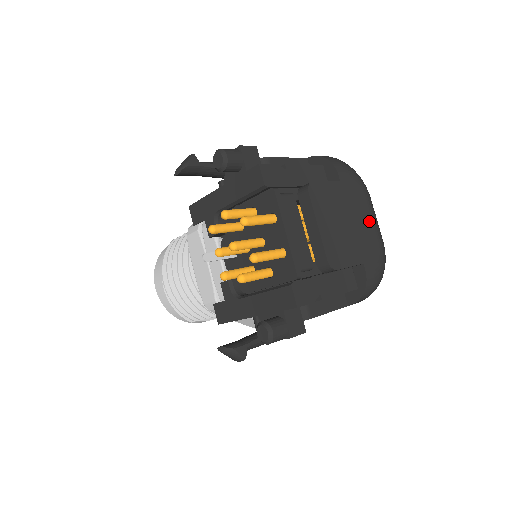
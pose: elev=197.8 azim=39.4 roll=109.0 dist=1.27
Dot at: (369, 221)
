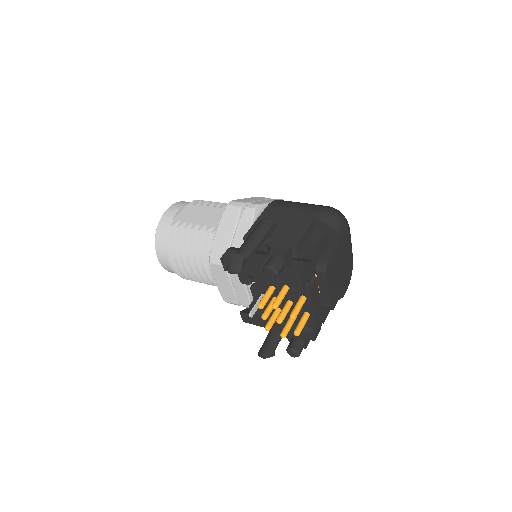
Dot at: (349, 253)
